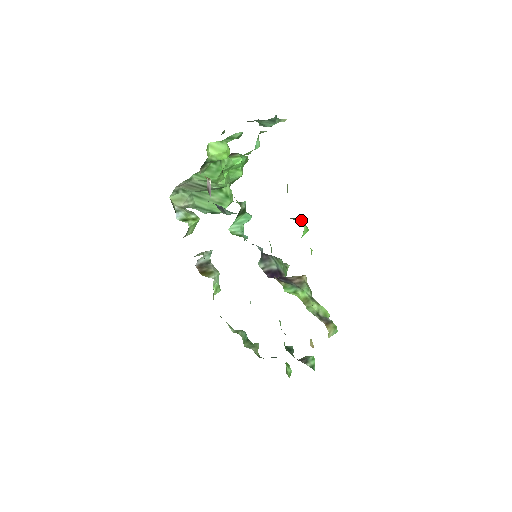
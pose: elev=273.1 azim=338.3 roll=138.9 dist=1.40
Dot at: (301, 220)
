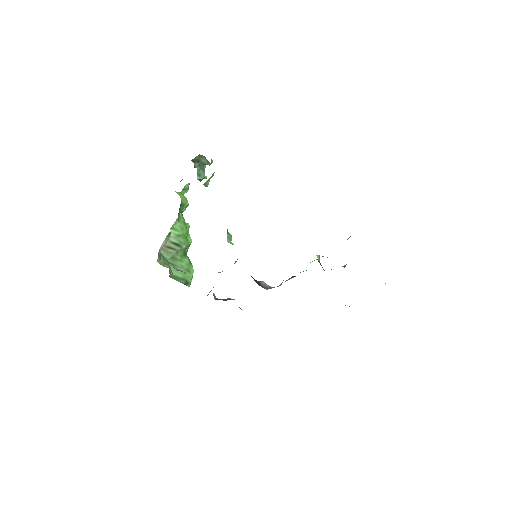
Dot at: occluded
